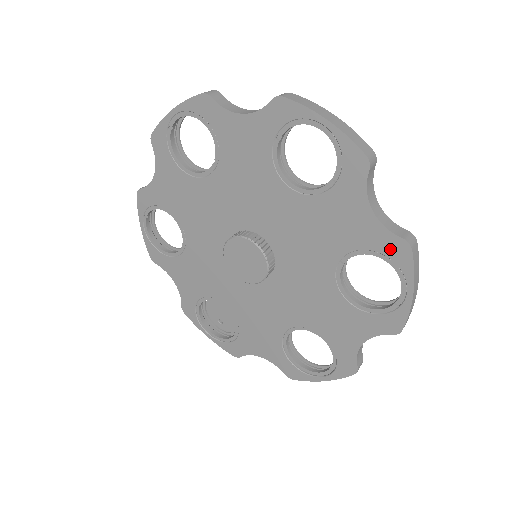
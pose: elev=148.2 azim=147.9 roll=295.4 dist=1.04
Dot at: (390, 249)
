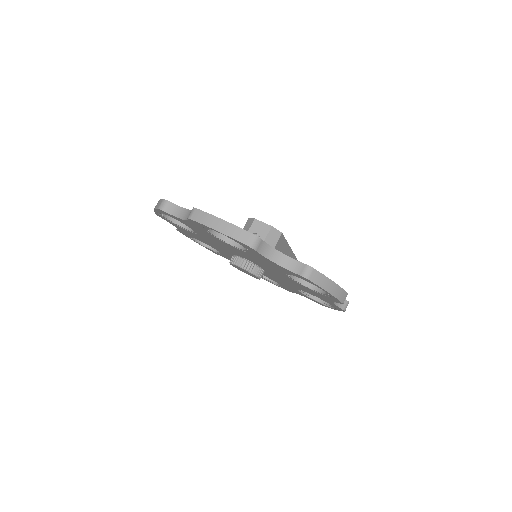
Dot at: (300, 277)
